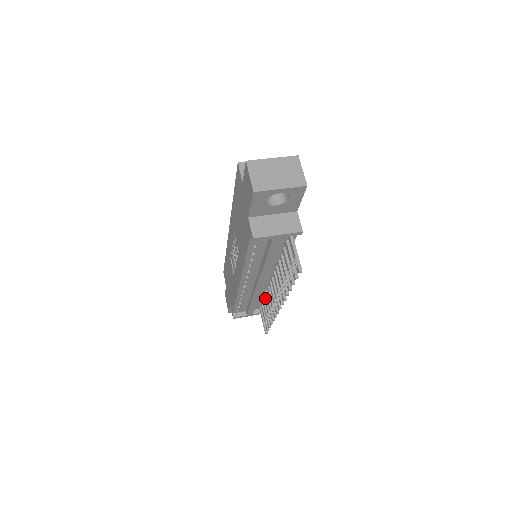
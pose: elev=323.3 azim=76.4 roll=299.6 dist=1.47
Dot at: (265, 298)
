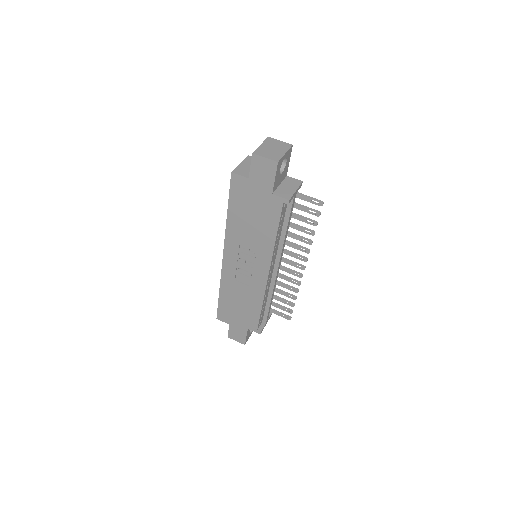
Dot at: (275, 289)
